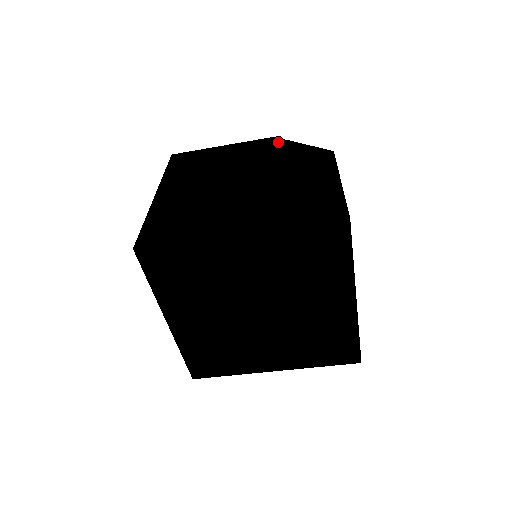
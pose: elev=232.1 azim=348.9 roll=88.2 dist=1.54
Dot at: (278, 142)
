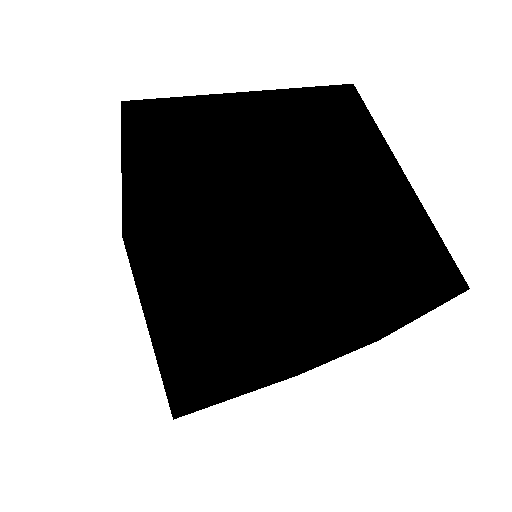
Dot at: occluded
